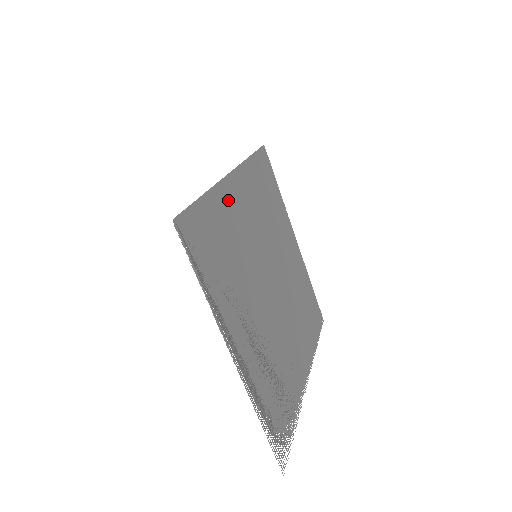
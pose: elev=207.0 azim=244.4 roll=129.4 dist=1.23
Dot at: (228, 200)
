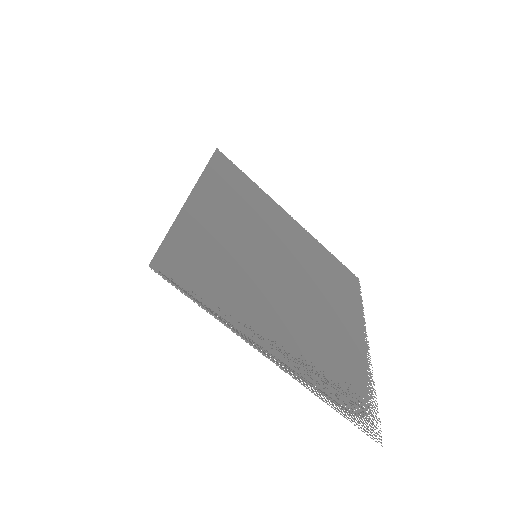
Dot at: (201, 219)
